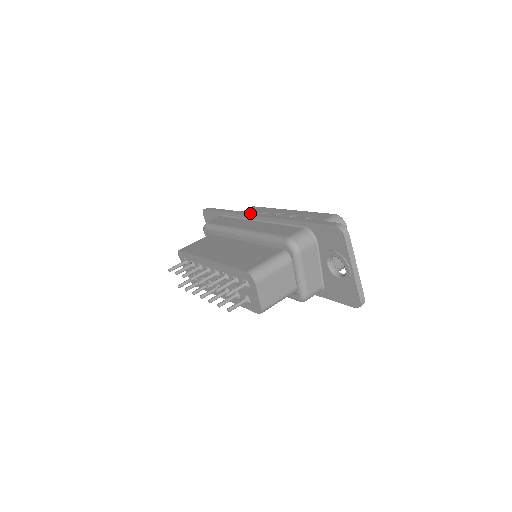
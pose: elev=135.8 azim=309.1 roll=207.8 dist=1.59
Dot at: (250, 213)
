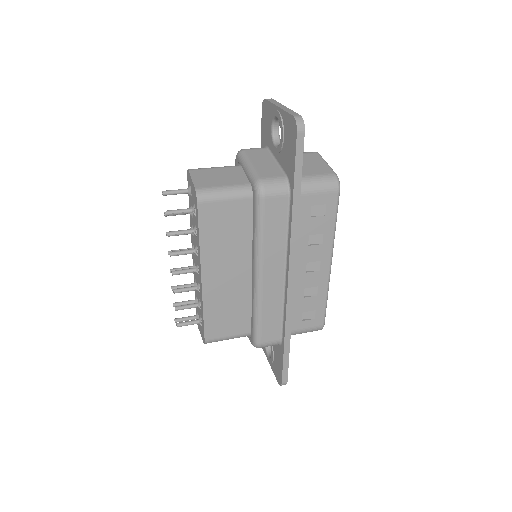
Dot at: occluded
